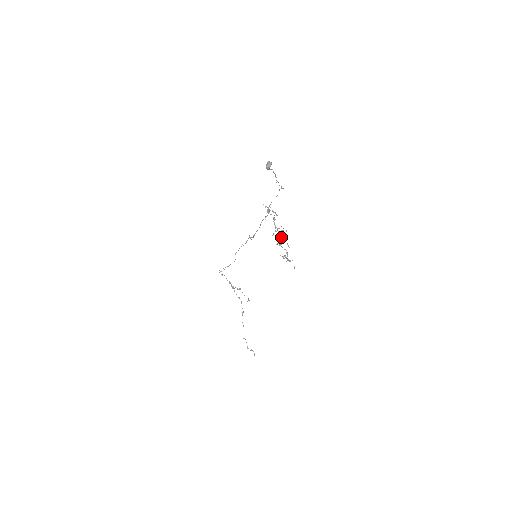
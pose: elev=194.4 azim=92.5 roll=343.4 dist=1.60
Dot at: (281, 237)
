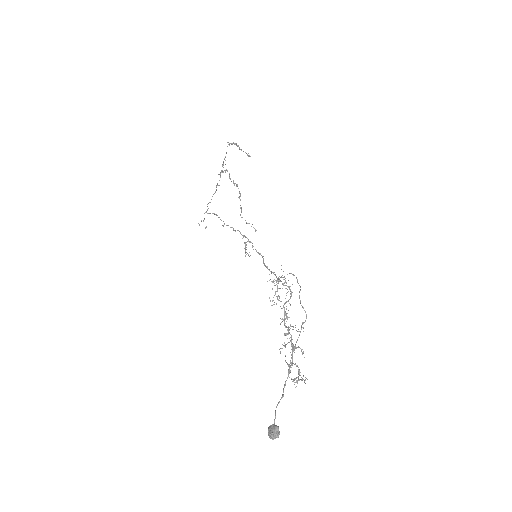
Dot at: occluded
